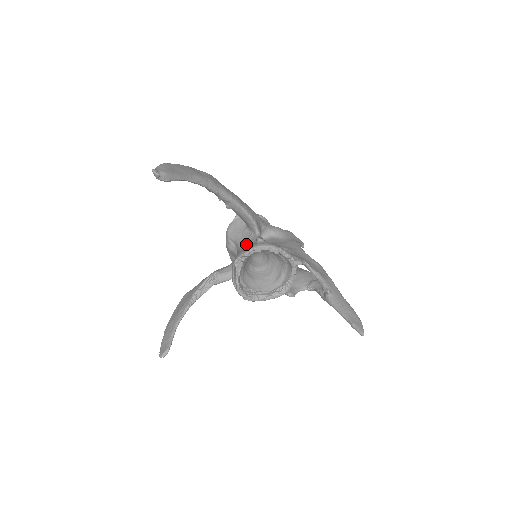
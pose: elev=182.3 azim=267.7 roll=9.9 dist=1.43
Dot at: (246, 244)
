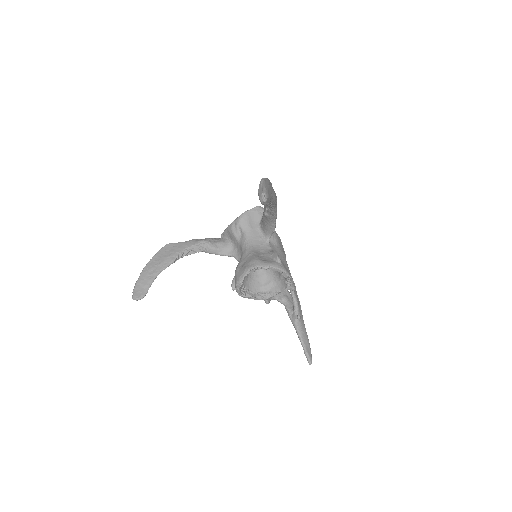
Dot at: (255, 244)
